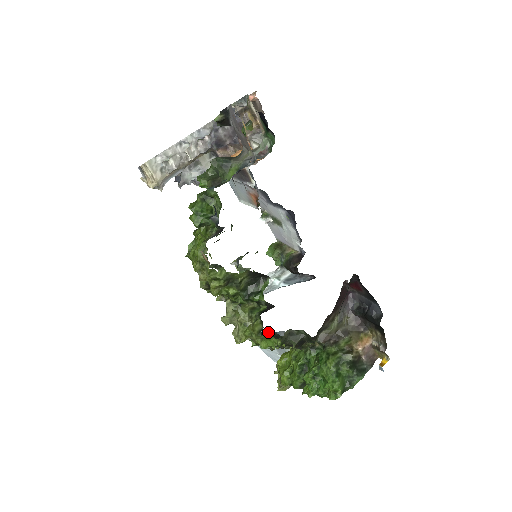
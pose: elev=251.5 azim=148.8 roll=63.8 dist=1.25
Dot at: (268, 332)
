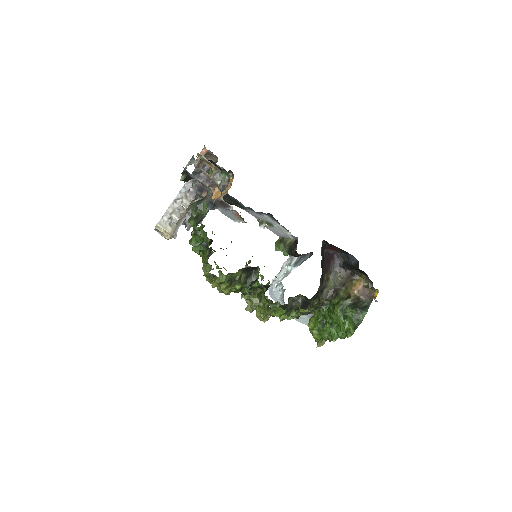
Dot at: (281, 306)
